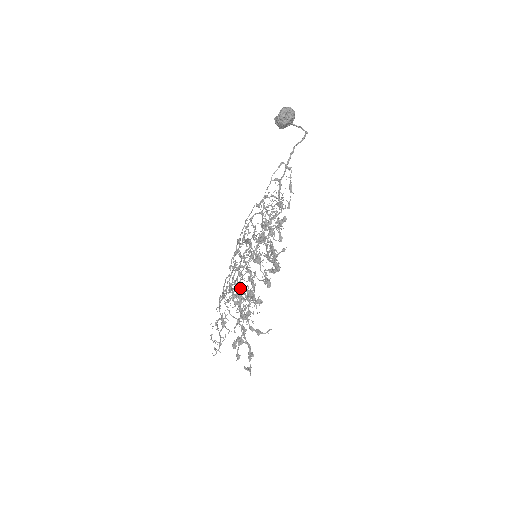
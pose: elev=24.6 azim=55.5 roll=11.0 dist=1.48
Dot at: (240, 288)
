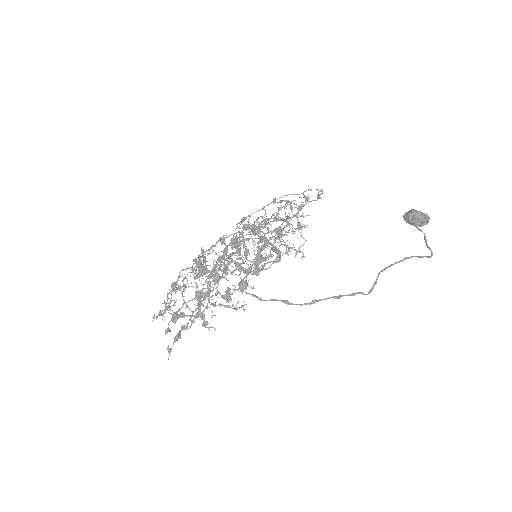
Dot at: occluded
